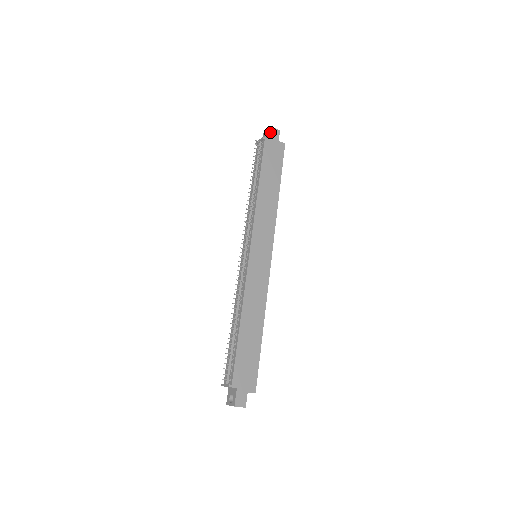
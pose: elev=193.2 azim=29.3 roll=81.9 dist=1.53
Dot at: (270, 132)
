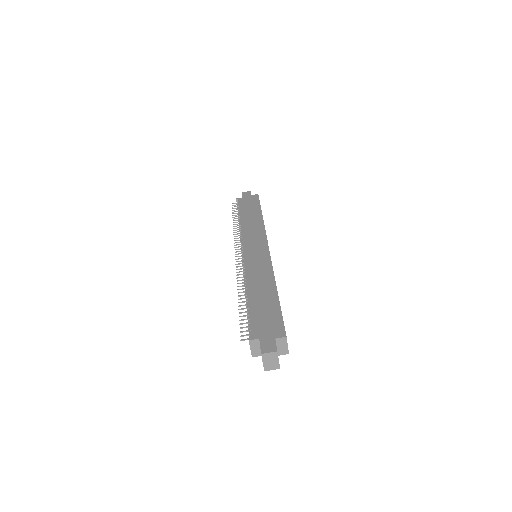
Dot at: (242, 195)
